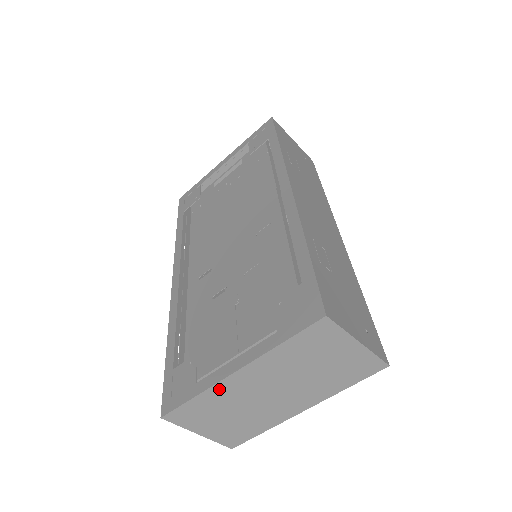
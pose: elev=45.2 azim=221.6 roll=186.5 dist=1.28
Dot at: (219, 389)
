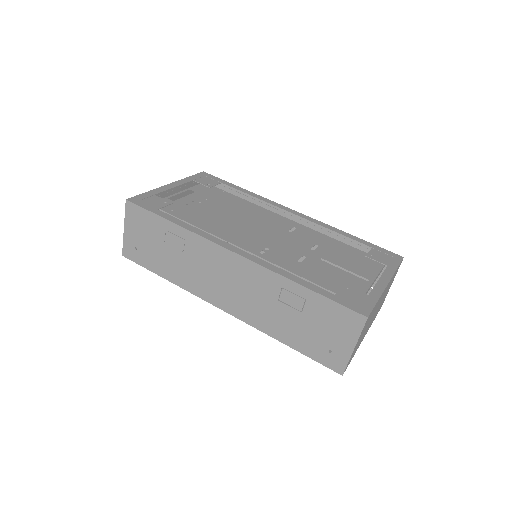
Dot at: occluded
